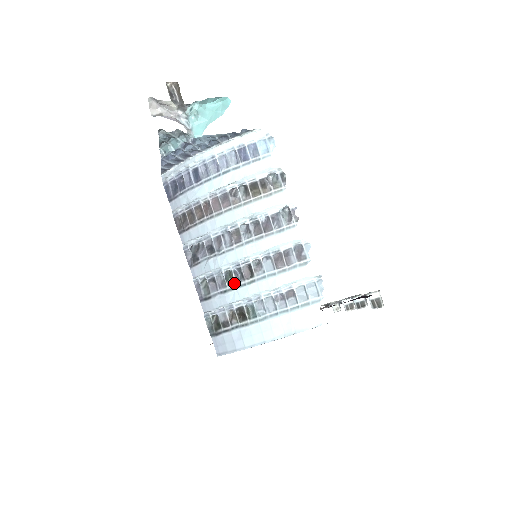
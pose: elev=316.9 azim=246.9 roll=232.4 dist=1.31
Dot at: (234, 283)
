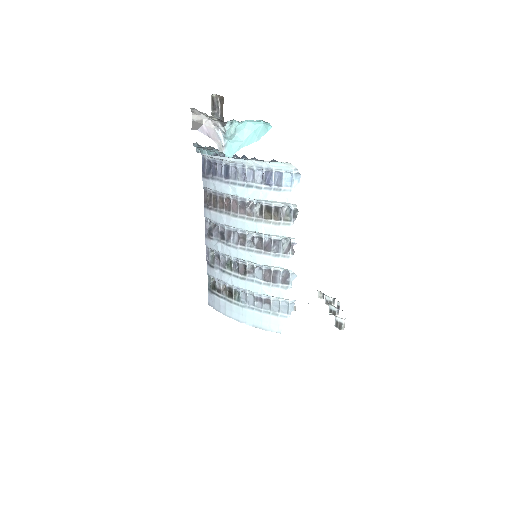
Dot at: (231, 270)
